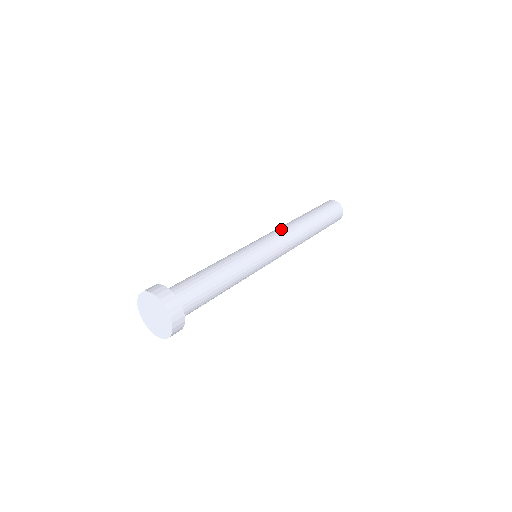
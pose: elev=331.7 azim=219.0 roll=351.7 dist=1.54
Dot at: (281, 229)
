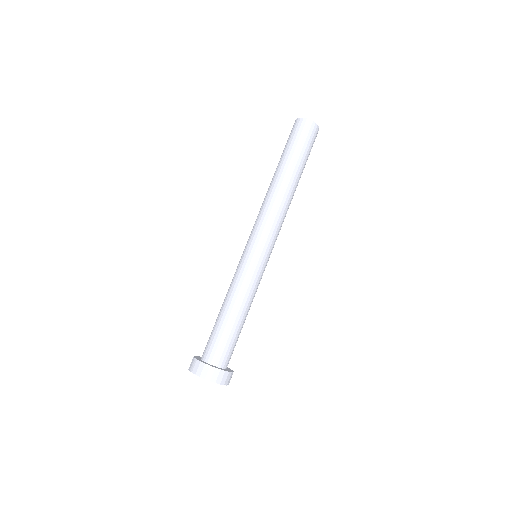
Dot at: (277, 217)
